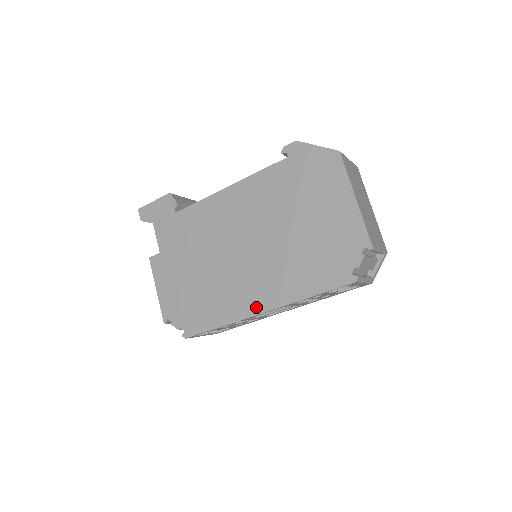
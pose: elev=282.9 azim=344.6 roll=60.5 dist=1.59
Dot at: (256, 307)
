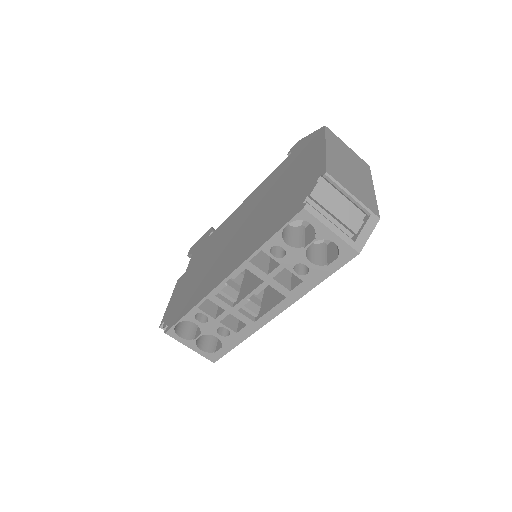
Dot at: (223, 276)
